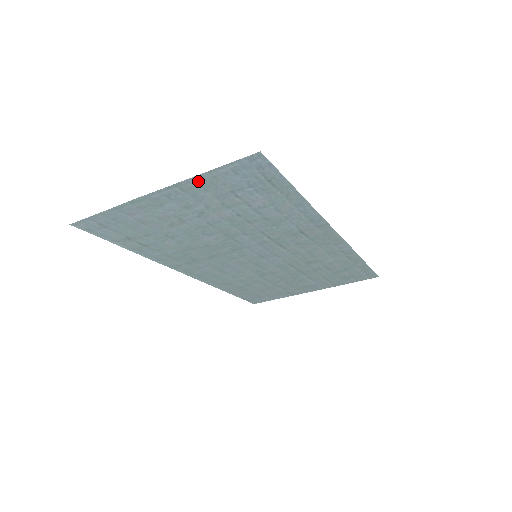
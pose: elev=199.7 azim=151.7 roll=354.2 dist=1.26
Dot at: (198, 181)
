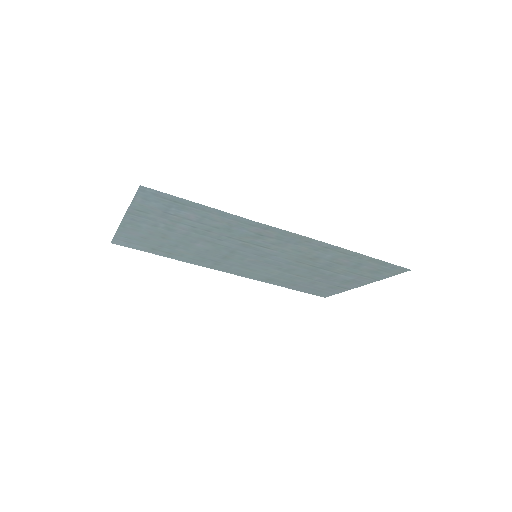
Dot at: (136, 209)
